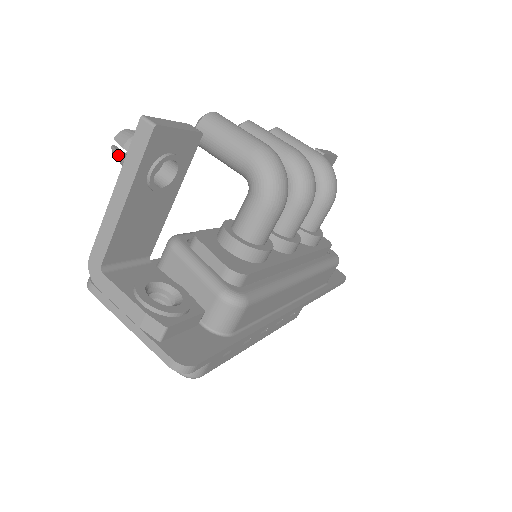
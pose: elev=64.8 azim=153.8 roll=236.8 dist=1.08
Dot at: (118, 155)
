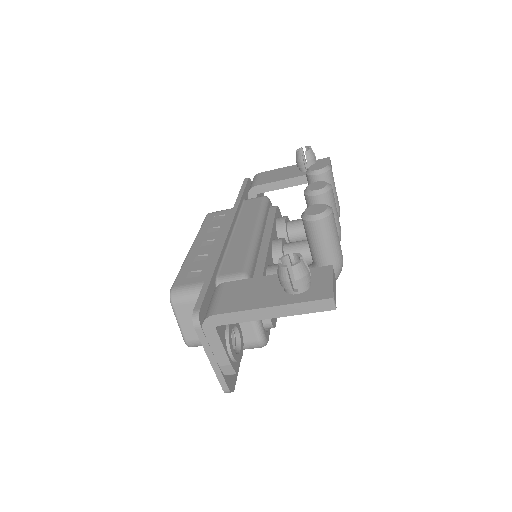
Dot at: (287, 279)
